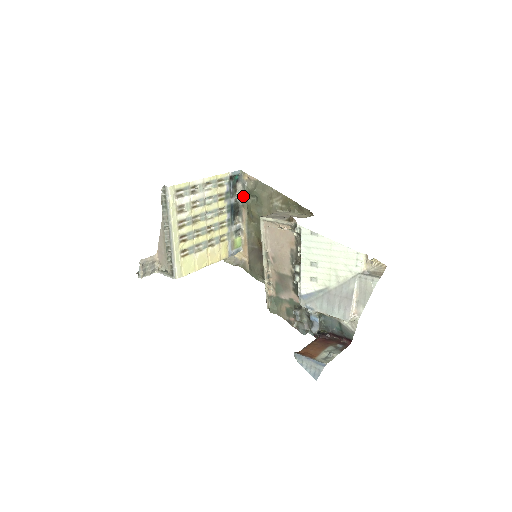
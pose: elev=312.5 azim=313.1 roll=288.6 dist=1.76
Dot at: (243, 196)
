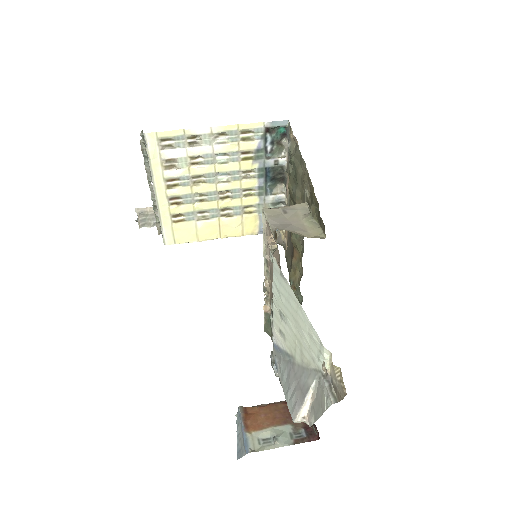
Dot at: (288, 159)
